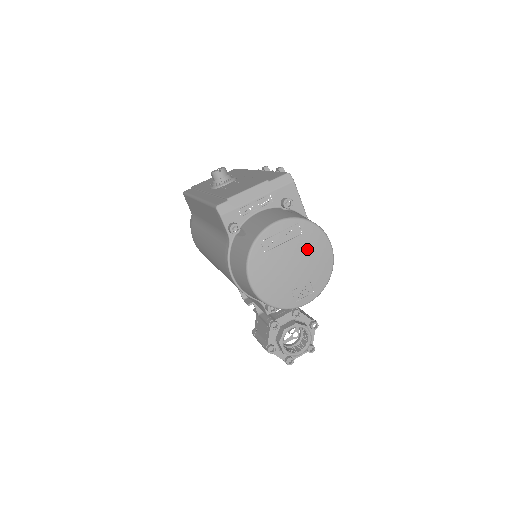
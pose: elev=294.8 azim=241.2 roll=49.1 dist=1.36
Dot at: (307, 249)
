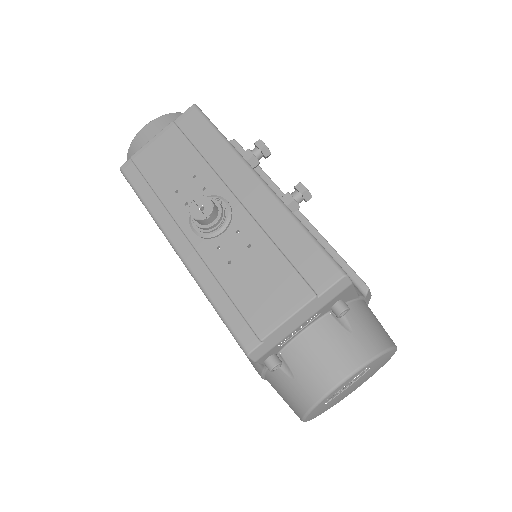
Dot at: (372, 372)
